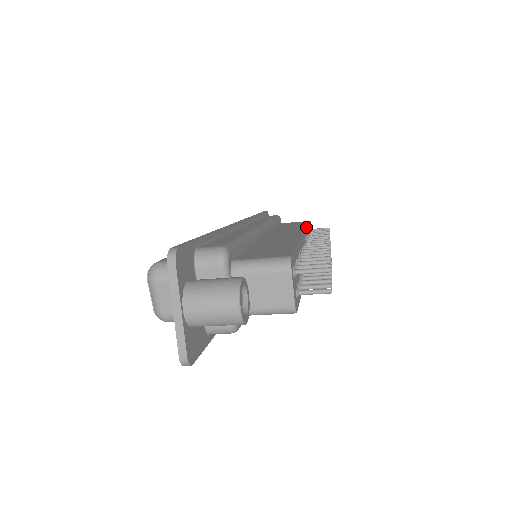
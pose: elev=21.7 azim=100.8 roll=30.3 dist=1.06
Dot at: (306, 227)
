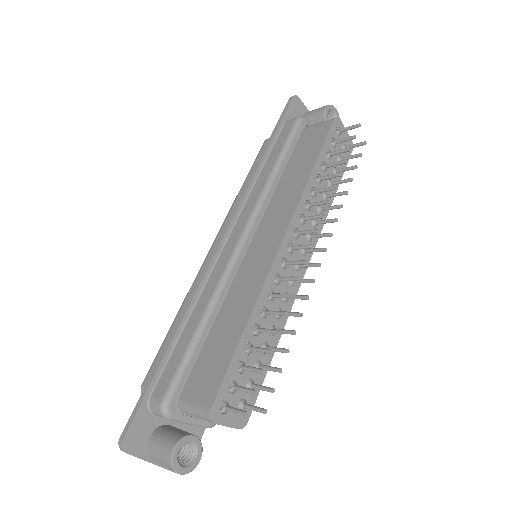
Dot at: (302, 191)
